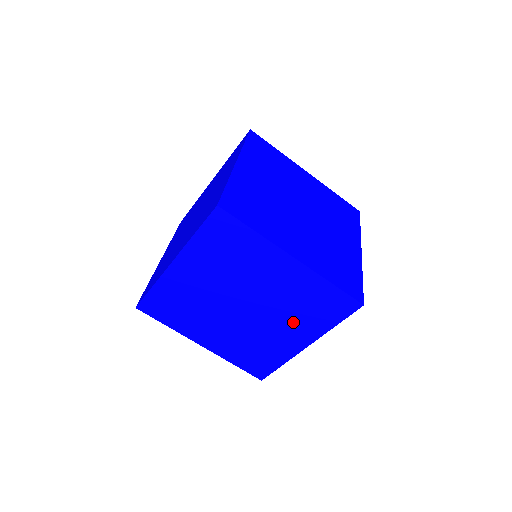
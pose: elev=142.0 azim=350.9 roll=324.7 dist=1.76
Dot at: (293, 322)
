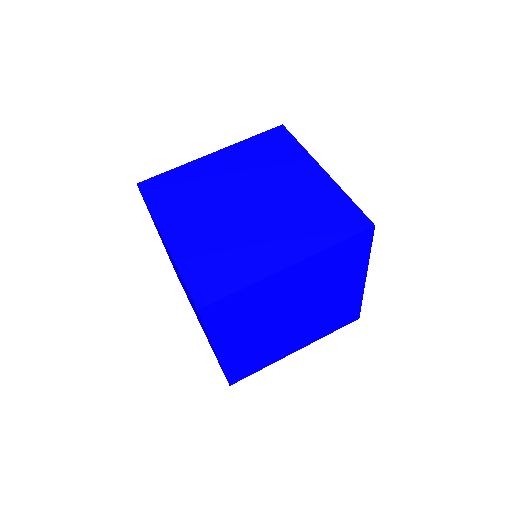
Dot at: (201, 325)
